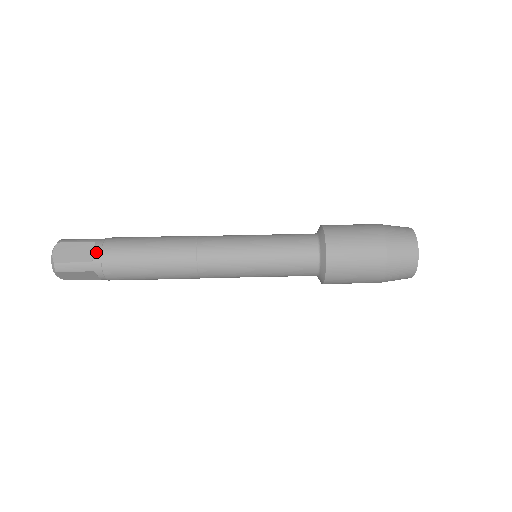
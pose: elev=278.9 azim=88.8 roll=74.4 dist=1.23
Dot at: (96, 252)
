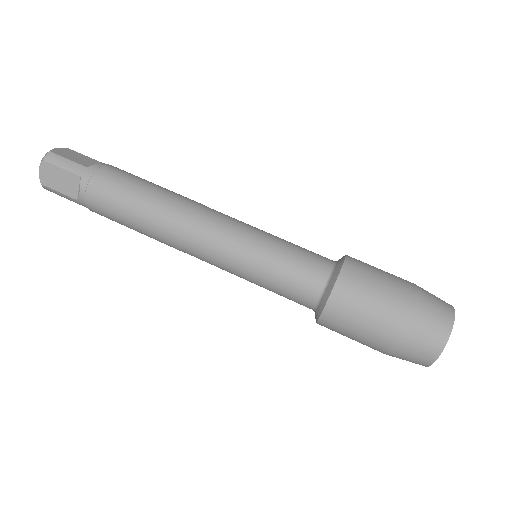
Dot at: (98, 163)
